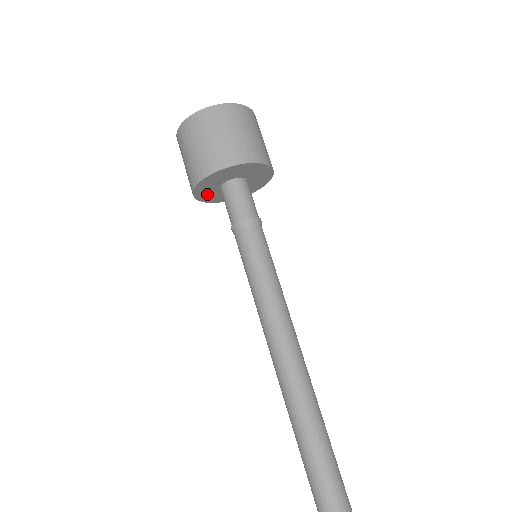
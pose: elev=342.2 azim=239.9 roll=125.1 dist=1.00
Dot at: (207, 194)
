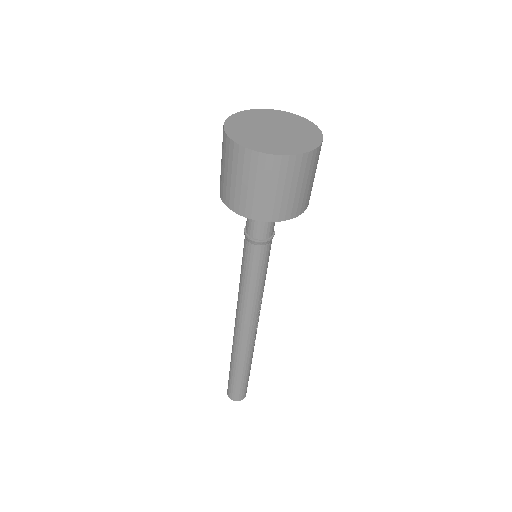
Dot at: occluded
